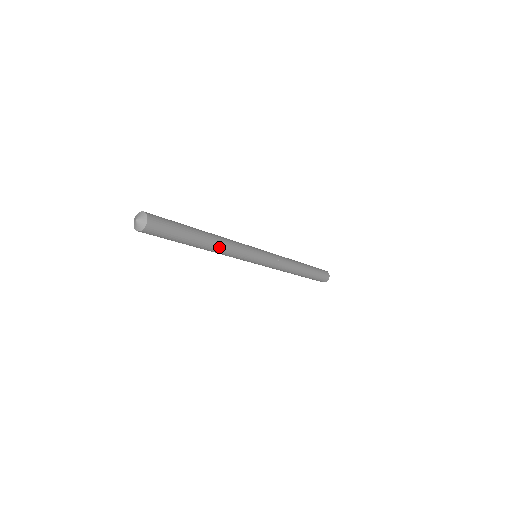
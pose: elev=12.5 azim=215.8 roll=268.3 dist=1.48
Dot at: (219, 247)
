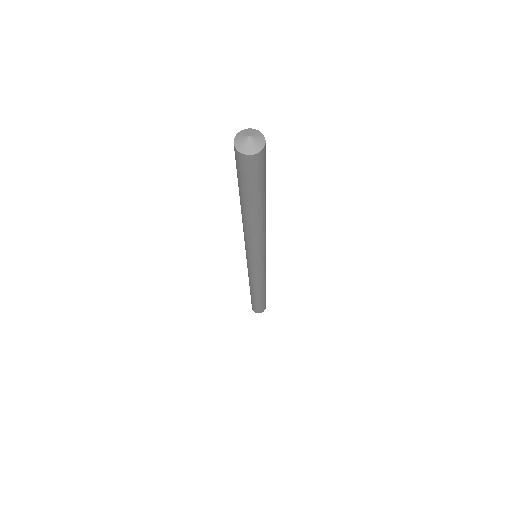
Dot at: (265, 222)
